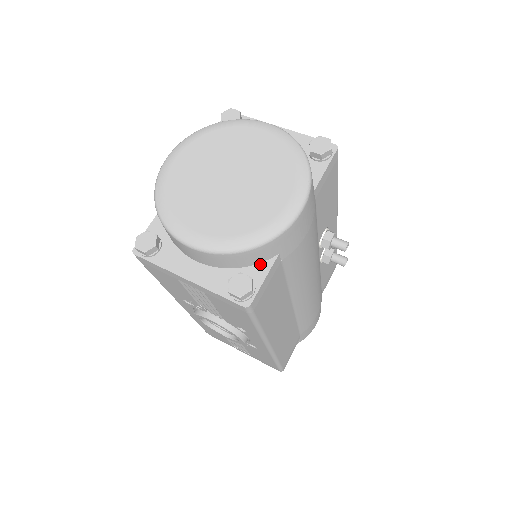
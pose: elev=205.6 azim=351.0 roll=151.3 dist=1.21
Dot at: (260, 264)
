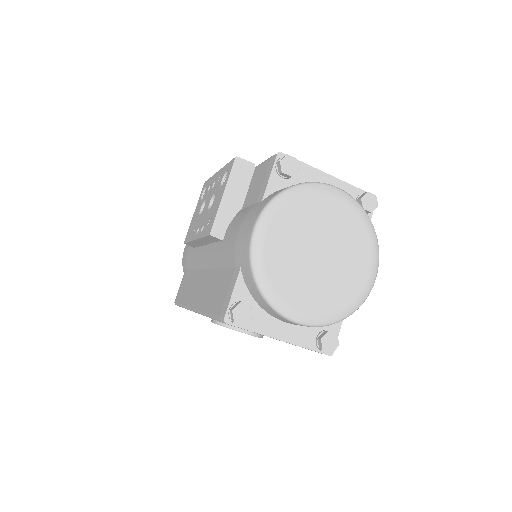
Dot at: occluded
